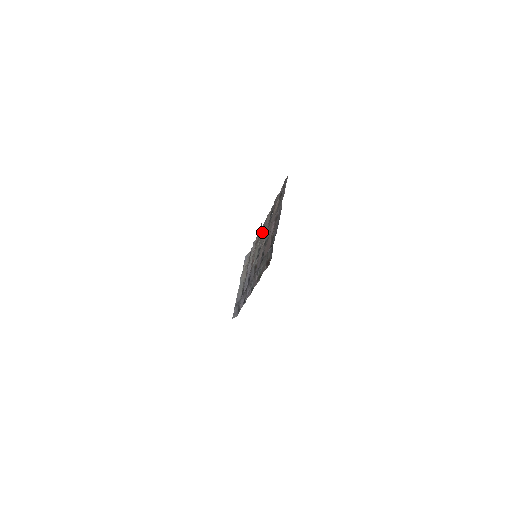
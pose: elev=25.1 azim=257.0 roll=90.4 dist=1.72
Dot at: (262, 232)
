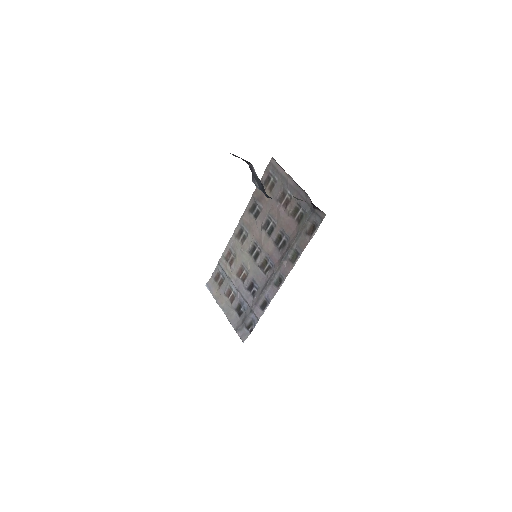
Dot at: (240, 237)
